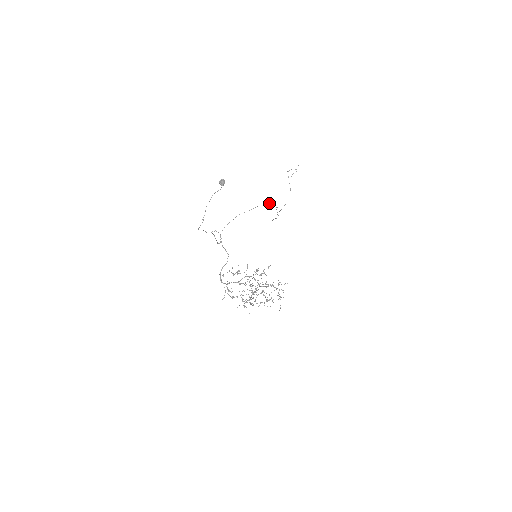
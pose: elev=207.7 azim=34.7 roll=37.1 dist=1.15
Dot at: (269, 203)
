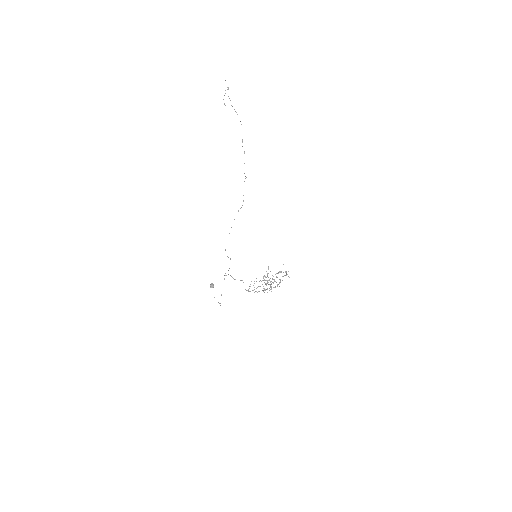
Dot at: occluded
